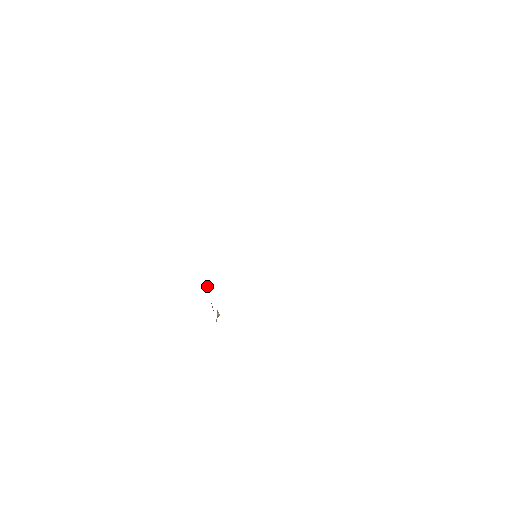
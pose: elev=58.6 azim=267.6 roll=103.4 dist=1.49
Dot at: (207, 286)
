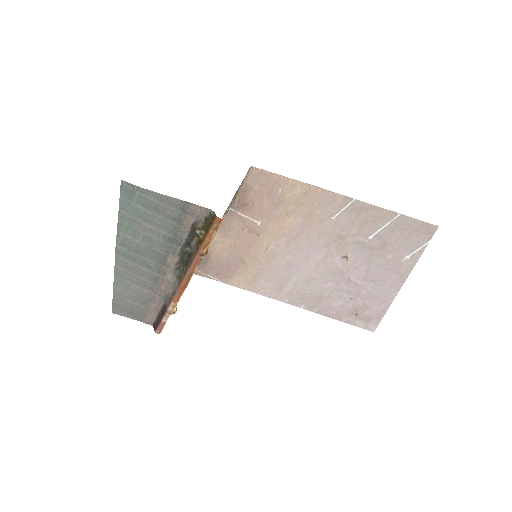
Dot at: occluded
